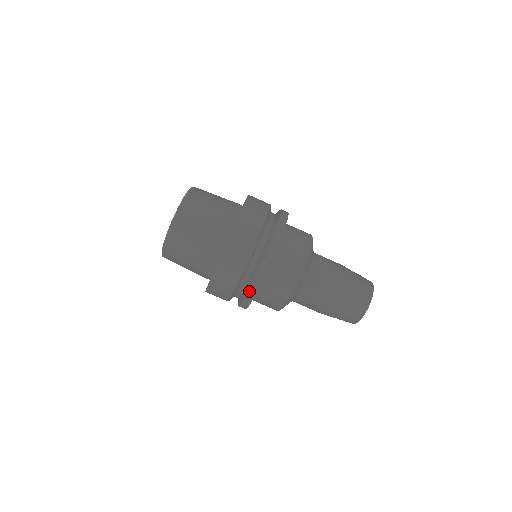
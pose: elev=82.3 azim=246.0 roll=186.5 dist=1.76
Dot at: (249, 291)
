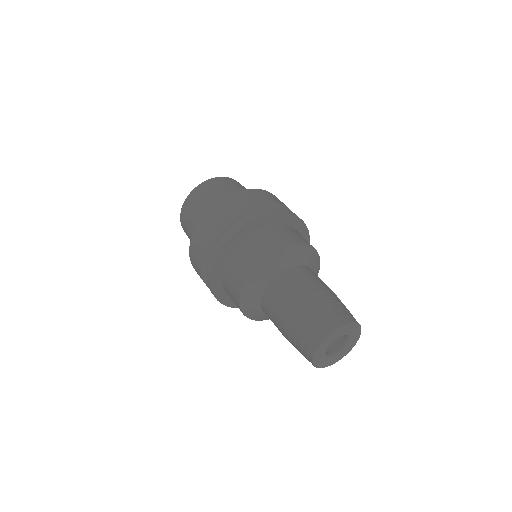
Dot at: (209, 265)
